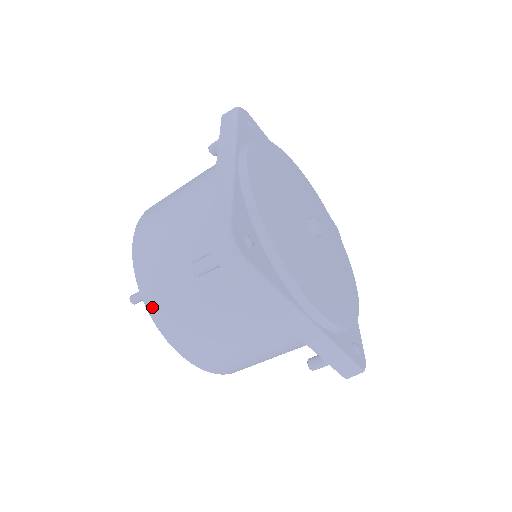
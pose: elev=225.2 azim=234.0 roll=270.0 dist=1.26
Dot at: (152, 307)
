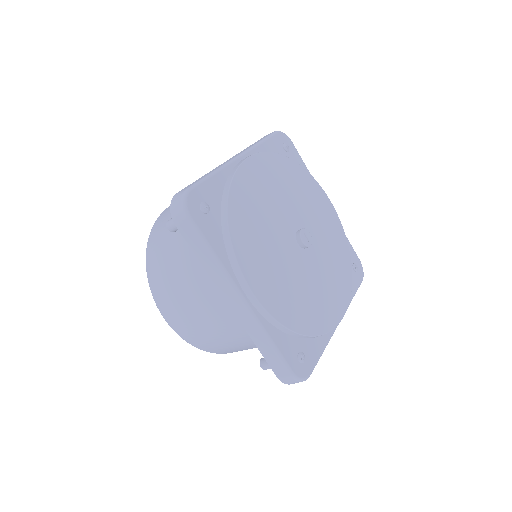
Dot at: (148, 259)
